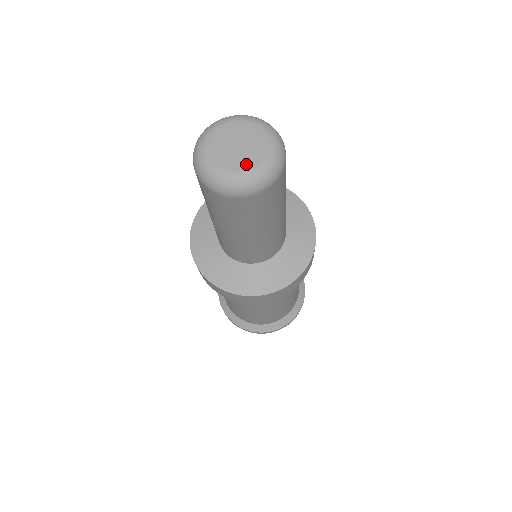
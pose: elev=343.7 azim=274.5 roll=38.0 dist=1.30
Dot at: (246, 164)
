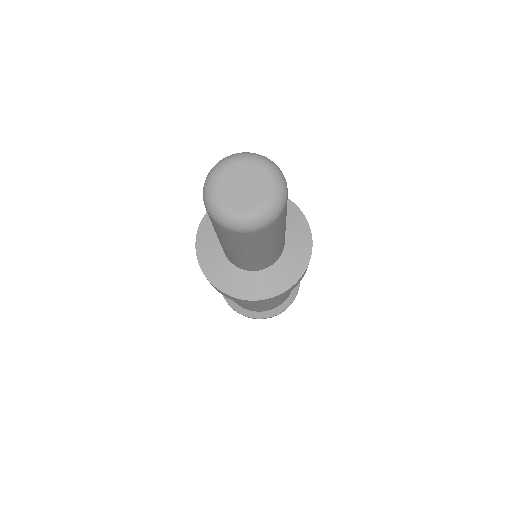
Dot at: (253, 204)
